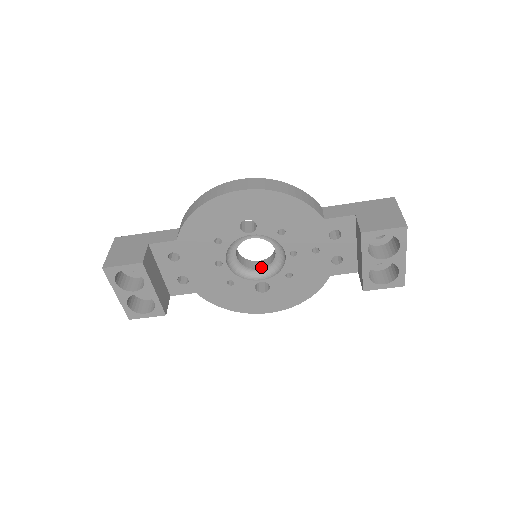
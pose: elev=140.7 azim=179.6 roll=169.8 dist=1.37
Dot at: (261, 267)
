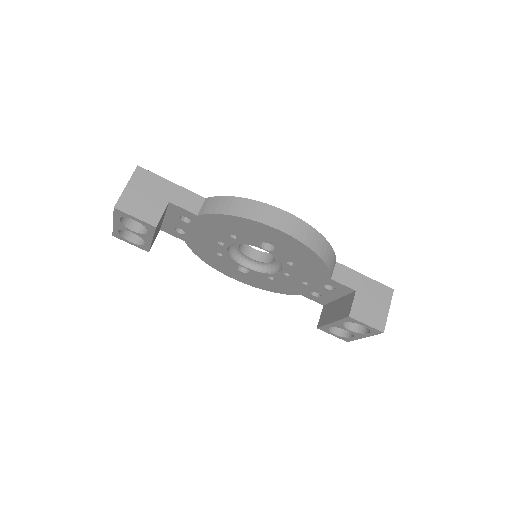
Dot at: (253, 258)
